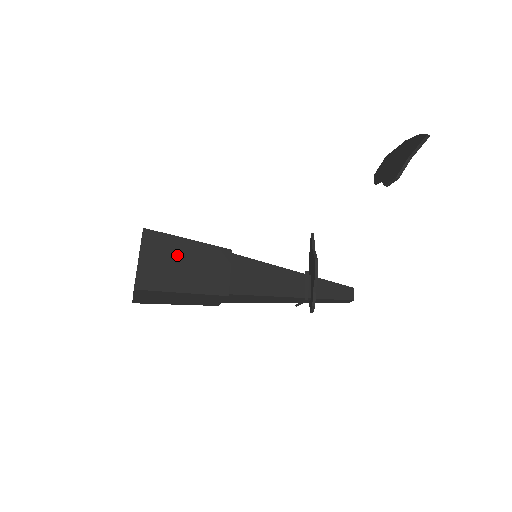
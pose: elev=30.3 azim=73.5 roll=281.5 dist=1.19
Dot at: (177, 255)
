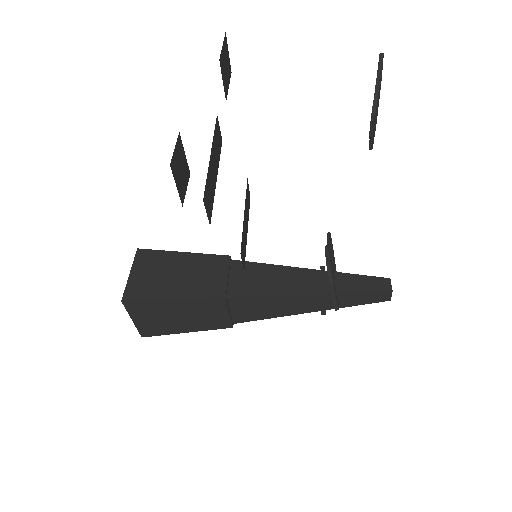
Dot at: (170, 267)
